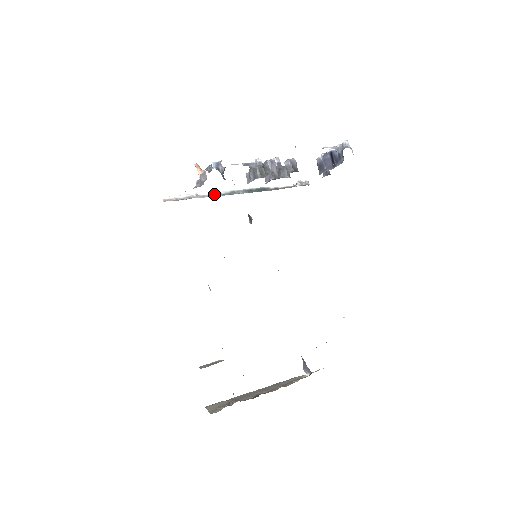
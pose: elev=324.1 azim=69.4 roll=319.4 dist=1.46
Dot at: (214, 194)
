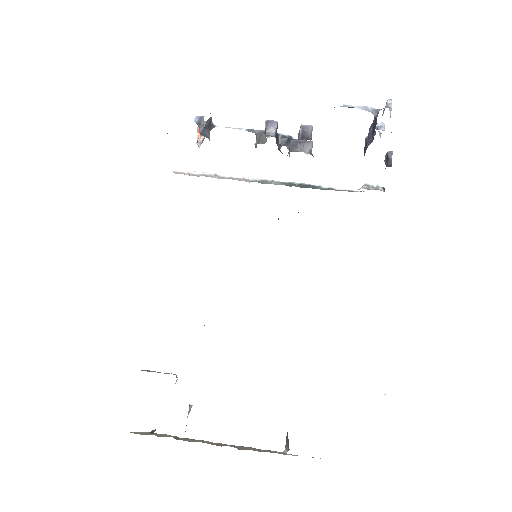
Dot at: (238, 178)
